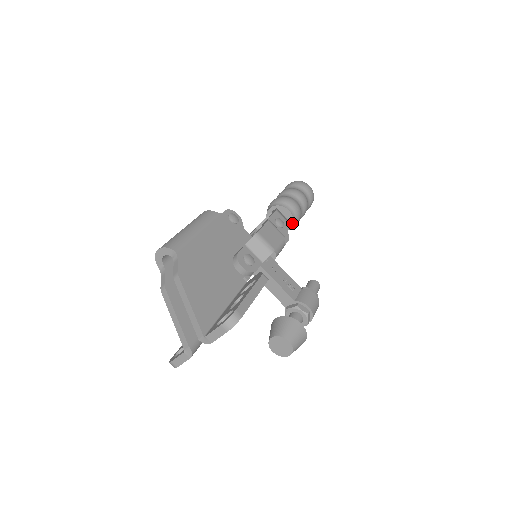
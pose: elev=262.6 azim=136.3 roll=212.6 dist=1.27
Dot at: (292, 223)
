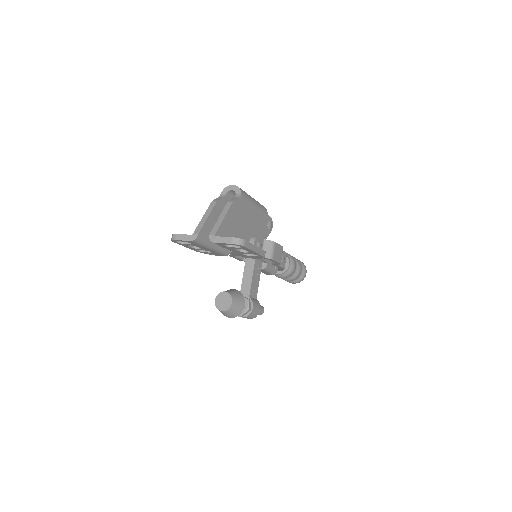
Dot at: (283, 272)
